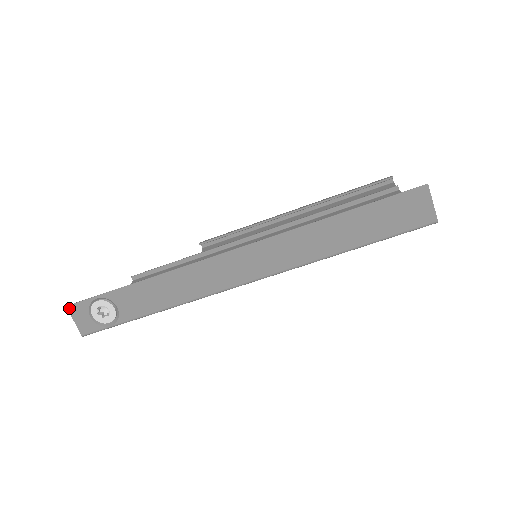
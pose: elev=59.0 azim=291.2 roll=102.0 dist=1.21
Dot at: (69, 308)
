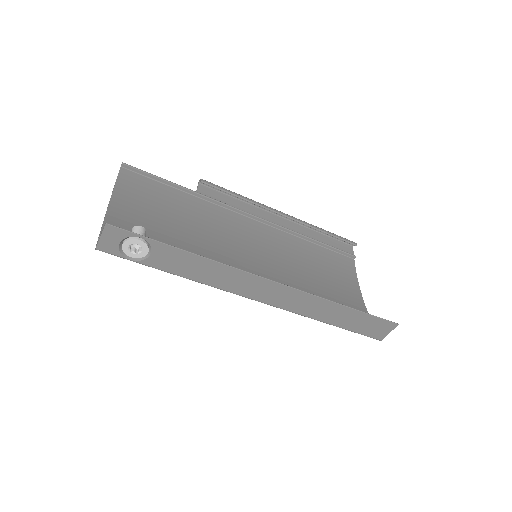
Dot at: (107, 226)
